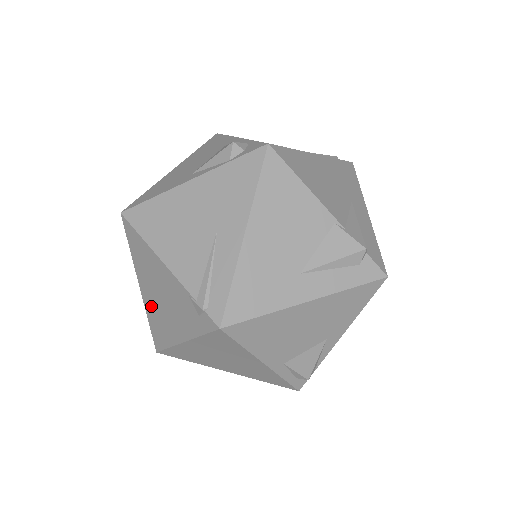
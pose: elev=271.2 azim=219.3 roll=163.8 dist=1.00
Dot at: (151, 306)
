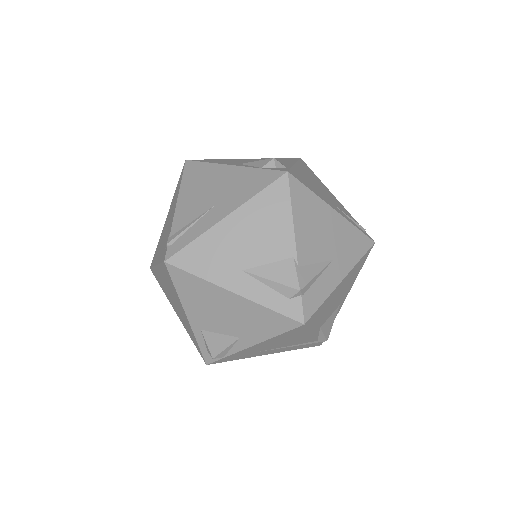
Dot at: occluded
